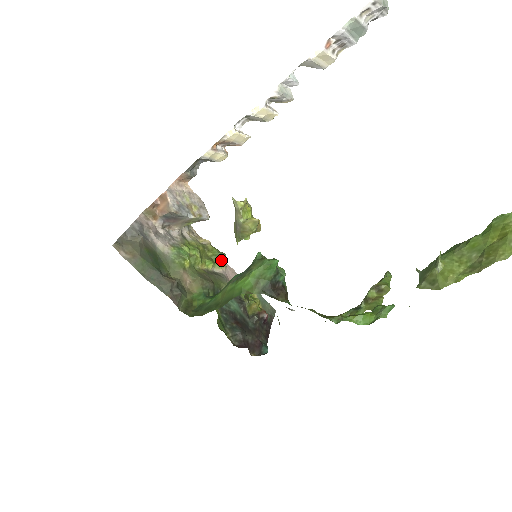
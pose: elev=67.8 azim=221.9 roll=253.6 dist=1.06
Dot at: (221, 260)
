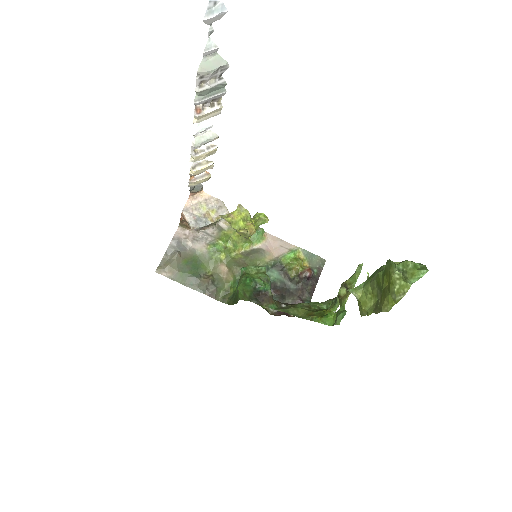
Dot at: (258, 236)
